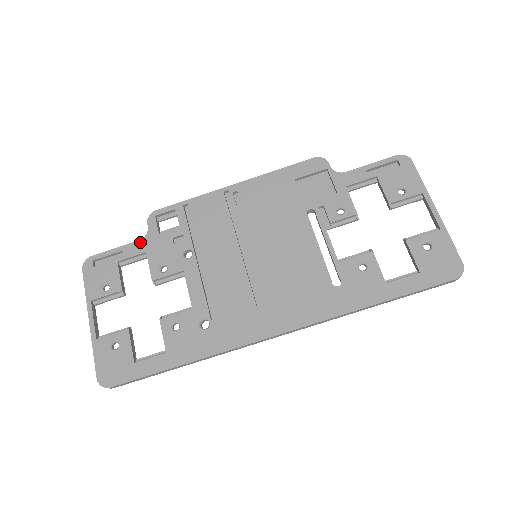
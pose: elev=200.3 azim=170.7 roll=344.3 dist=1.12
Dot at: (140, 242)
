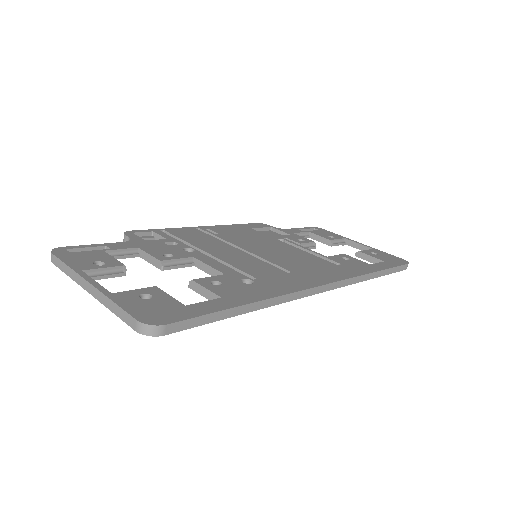
Dot at: (125, 243)
